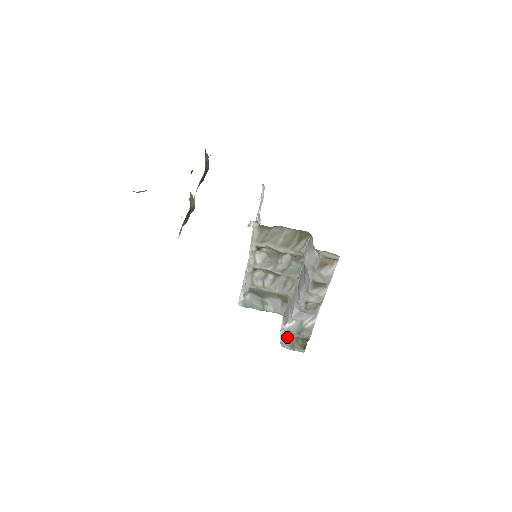
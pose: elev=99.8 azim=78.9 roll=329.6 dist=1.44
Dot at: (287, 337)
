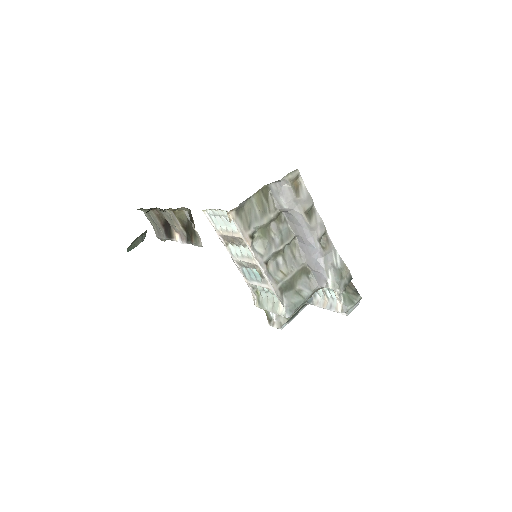
Dot at: (340, 292)
